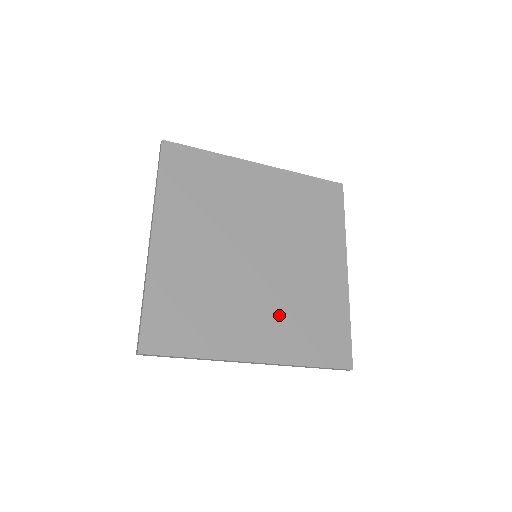
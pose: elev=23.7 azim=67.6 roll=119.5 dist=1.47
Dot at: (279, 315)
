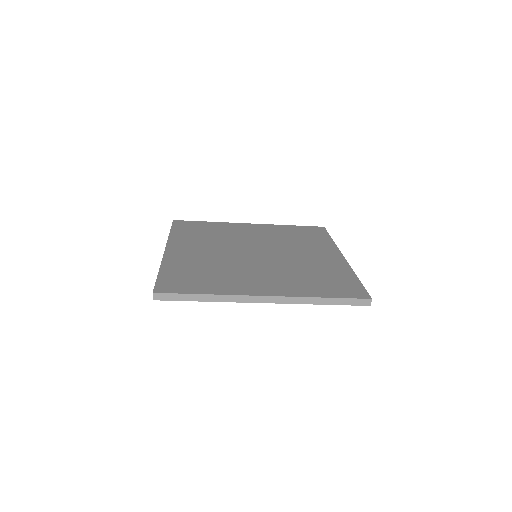
Dot at: (283, 275)
